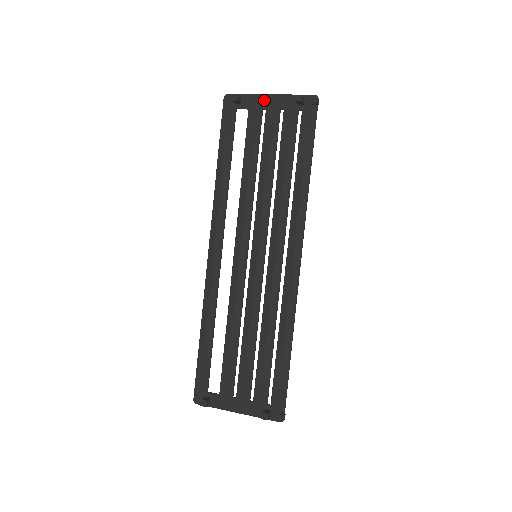
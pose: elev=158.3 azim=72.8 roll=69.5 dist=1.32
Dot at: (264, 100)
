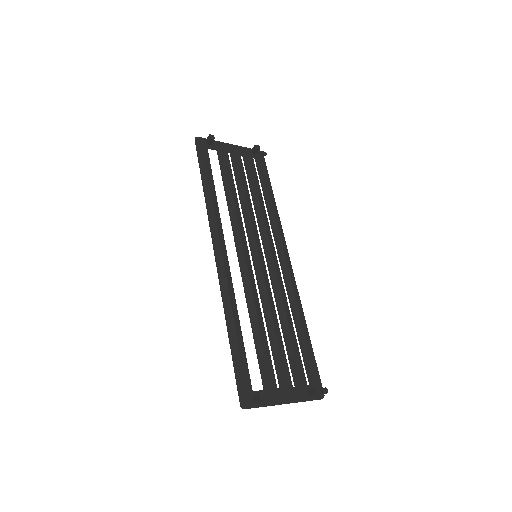
Dot at: (227, 146)
